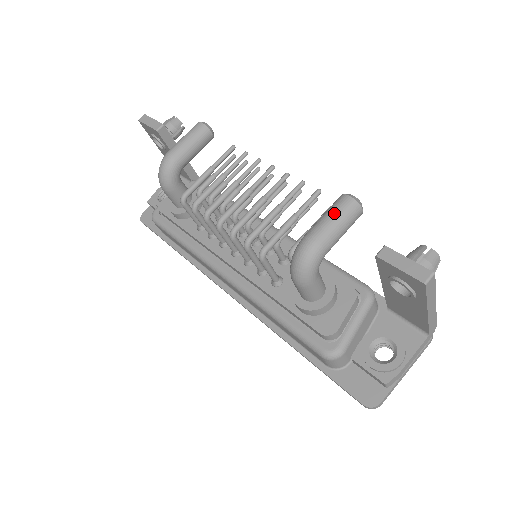
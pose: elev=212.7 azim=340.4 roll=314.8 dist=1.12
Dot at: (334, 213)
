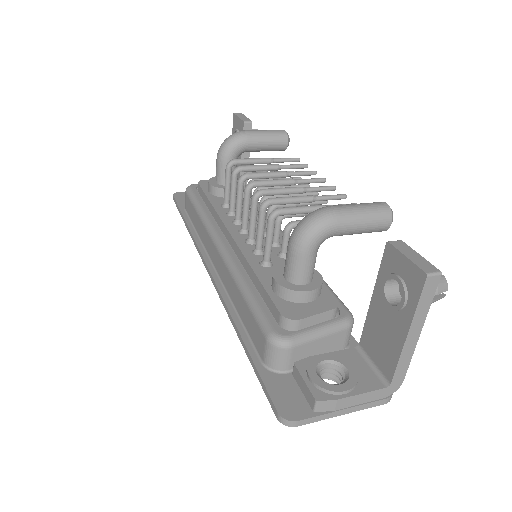
Dot at: (365, 205)
